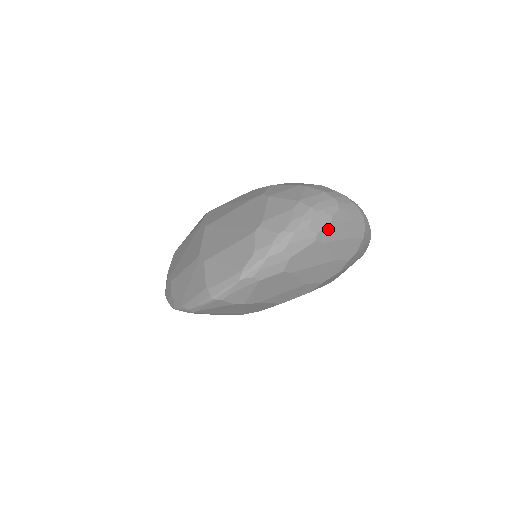
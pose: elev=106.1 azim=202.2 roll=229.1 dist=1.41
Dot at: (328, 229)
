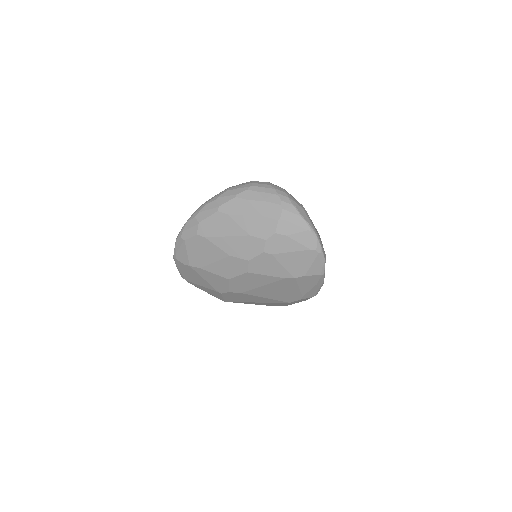
Dot at: (232, 203)
